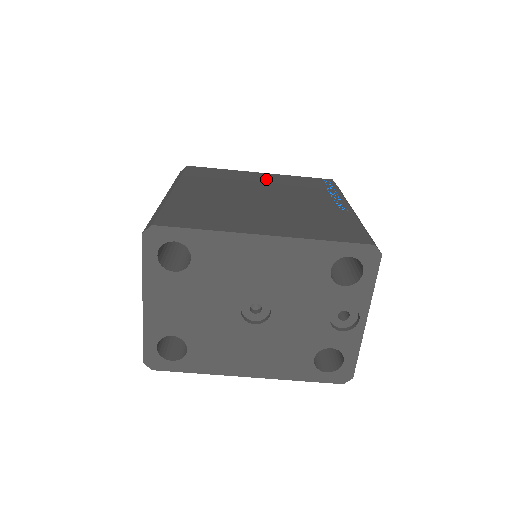
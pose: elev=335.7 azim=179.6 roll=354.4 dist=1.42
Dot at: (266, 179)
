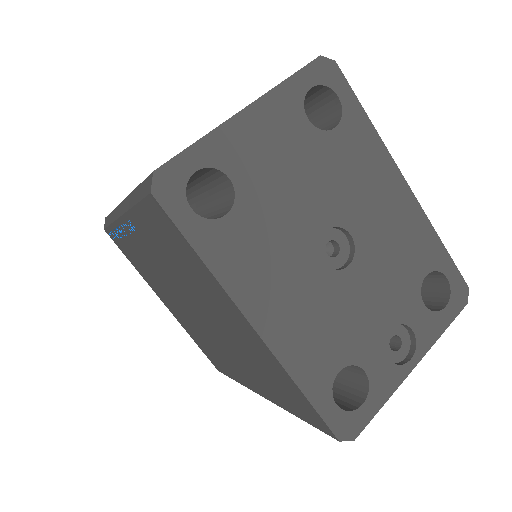
Dot at: occluded
